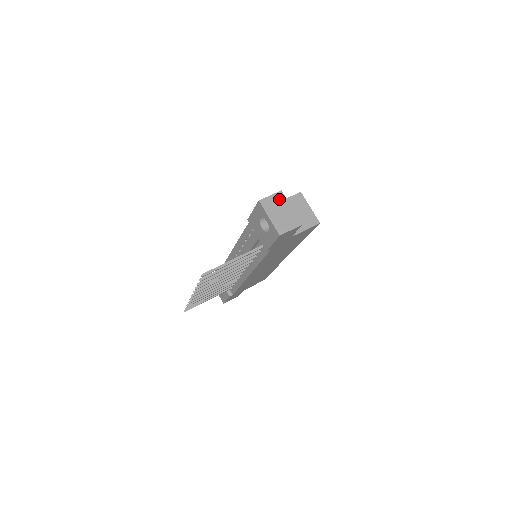
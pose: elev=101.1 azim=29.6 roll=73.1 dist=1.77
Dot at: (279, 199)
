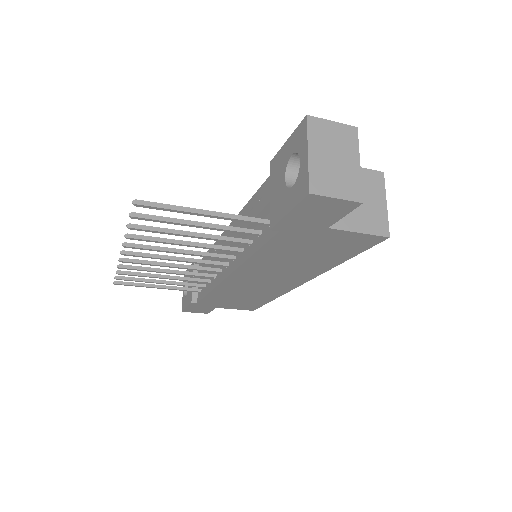
Dot at: (345, 136)
